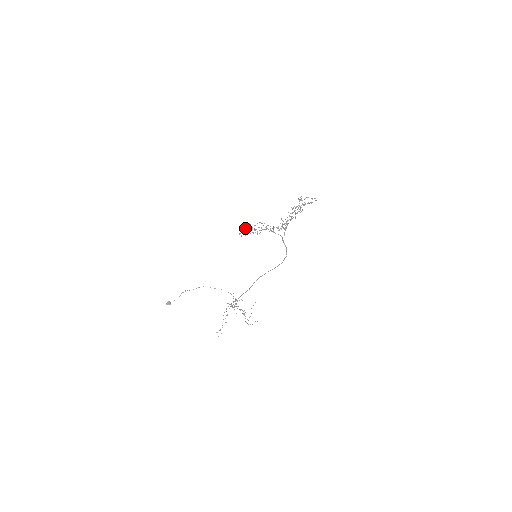
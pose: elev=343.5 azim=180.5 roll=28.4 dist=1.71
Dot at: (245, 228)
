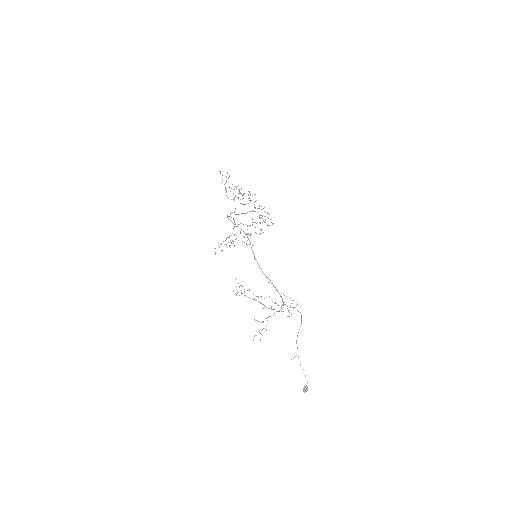
Dot at: (219, 247)
